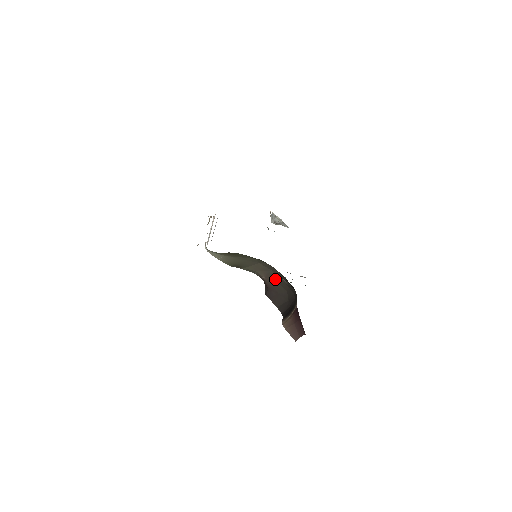
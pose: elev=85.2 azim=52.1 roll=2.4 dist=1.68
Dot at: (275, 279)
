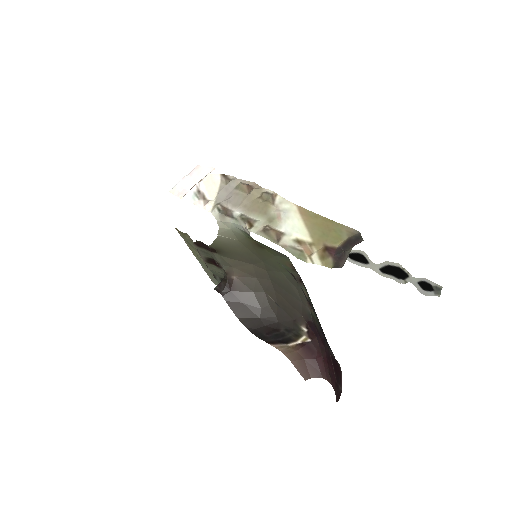
Dot at: (252, 288)
